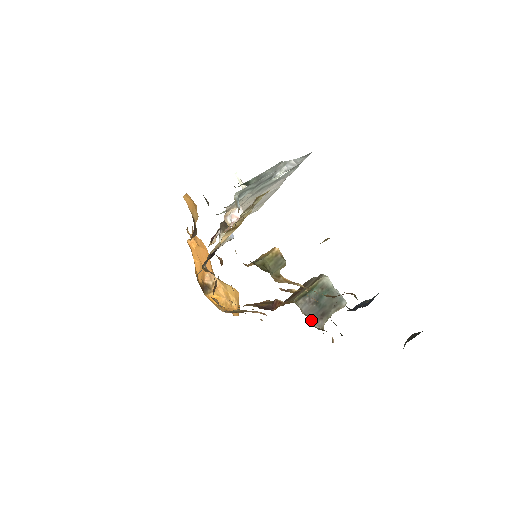
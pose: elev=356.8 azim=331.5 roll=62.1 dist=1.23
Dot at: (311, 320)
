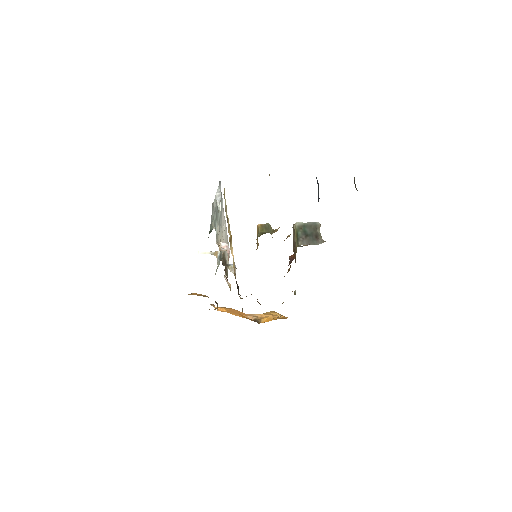
Dot at: (315, 244)
